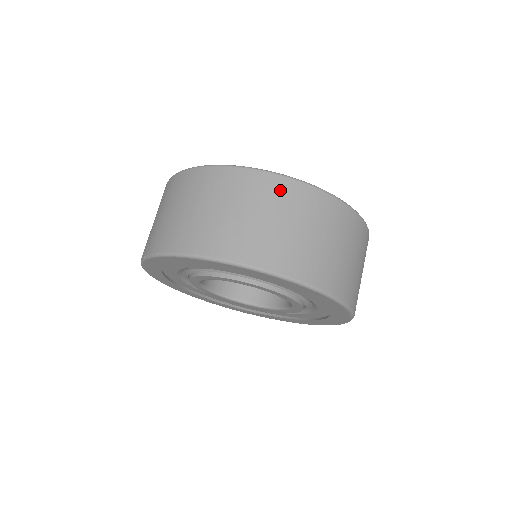
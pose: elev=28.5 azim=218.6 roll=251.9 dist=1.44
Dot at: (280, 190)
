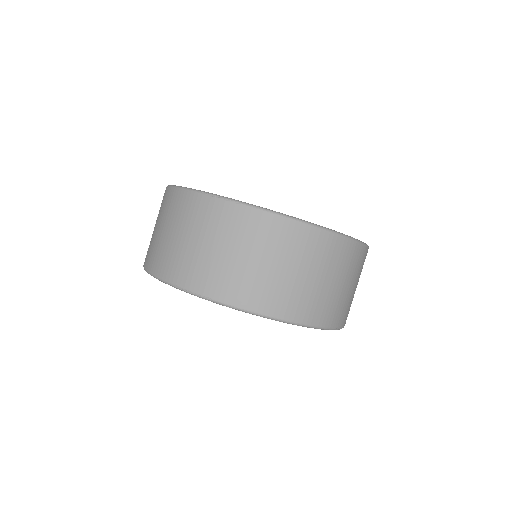
Dot at: (337, 250)
